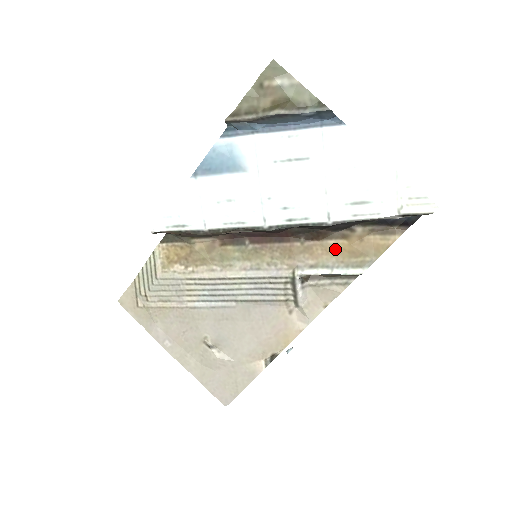
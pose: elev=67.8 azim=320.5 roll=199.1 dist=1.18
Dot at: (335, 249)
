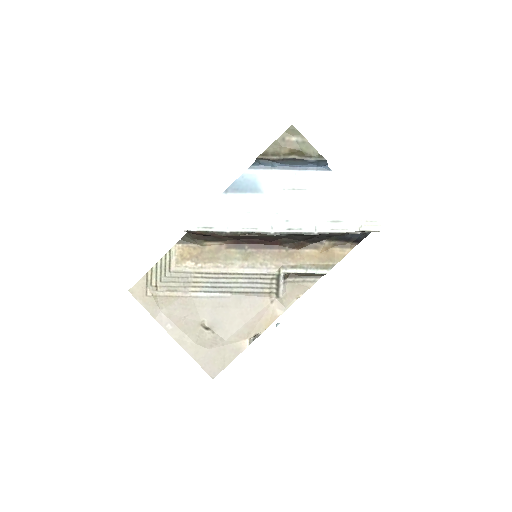
Dot at: (309, 256)
